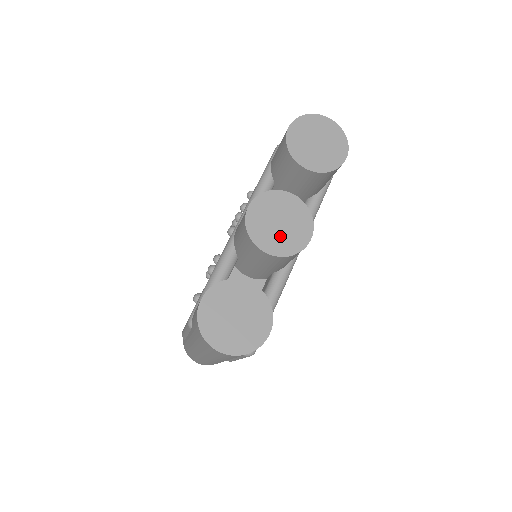
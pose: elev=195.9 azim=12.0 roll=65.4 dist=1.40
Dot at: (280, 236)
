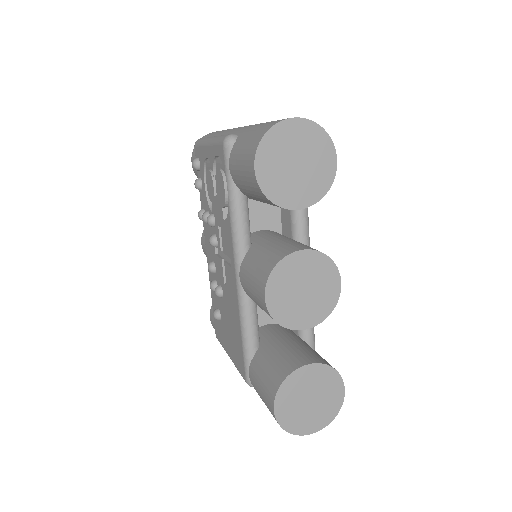
Dot at: (311, 304)
